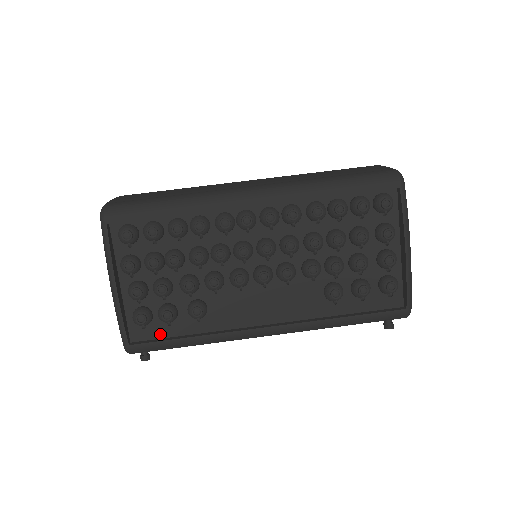
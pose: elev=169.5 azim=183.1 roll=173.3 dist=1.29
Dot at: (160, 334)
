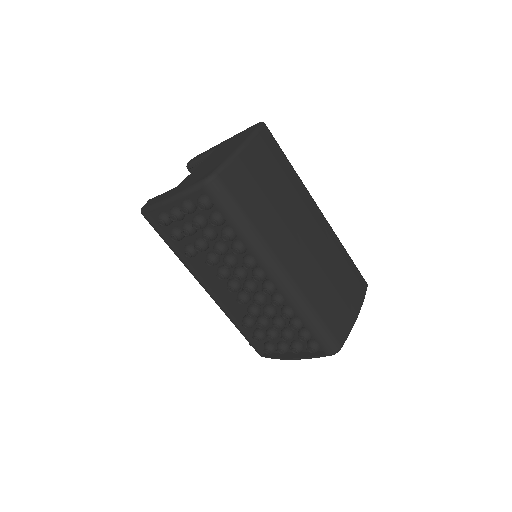
Dot at: (164, 228)
